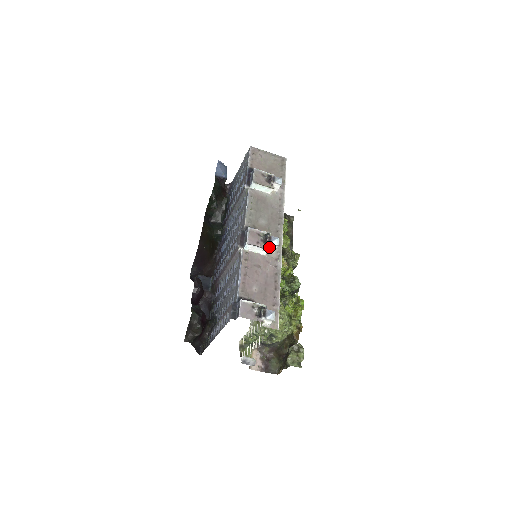
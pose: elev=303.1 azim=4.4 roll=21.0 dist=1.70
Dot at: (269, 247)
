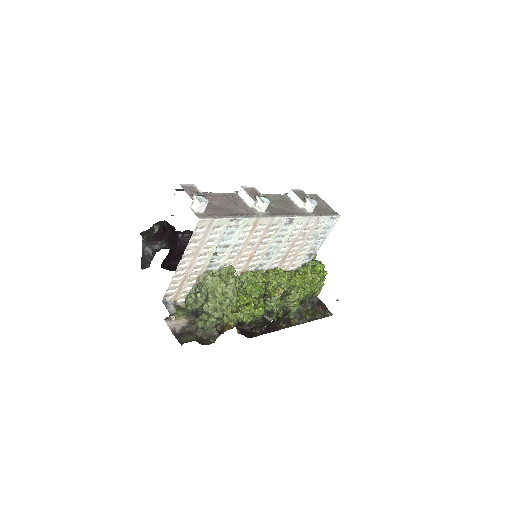
Dot at: (257, 203)
